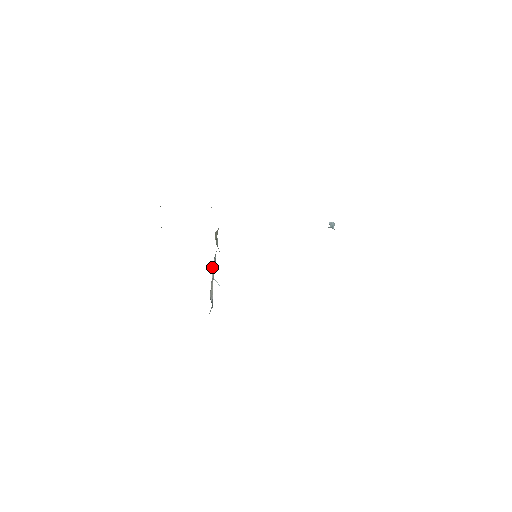
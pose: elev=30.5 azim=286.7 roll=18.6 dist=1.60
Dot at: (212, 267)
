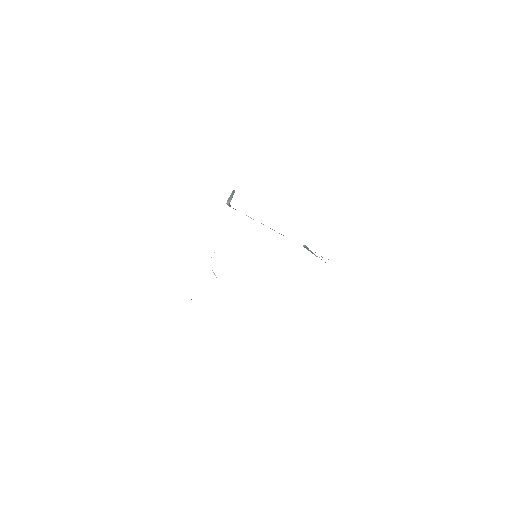
Dot at: occluded
